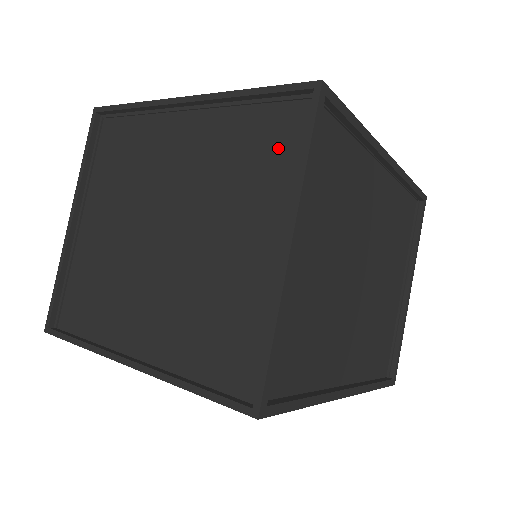
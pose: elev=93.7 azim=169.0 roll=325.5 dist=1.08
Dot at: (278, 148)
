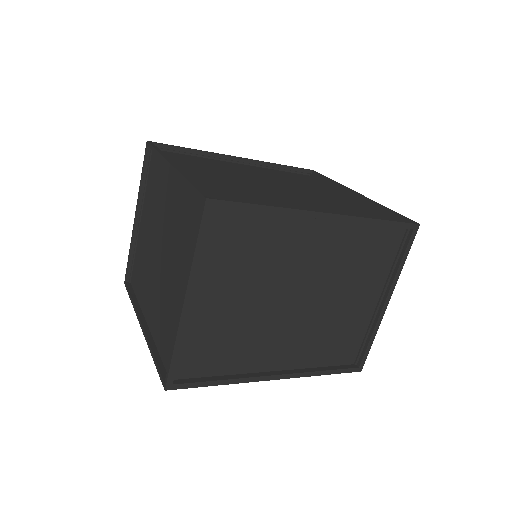
Dot at: (195, 230)
